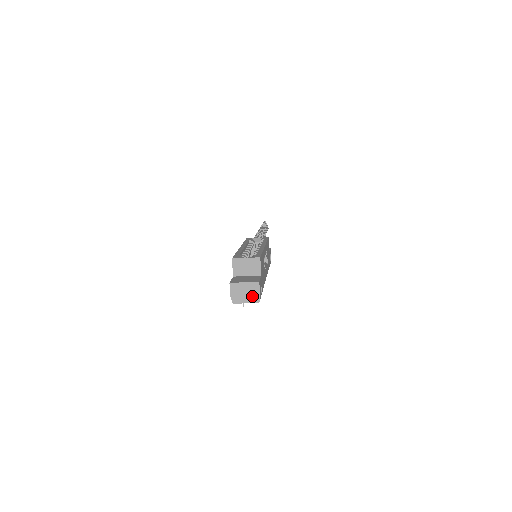
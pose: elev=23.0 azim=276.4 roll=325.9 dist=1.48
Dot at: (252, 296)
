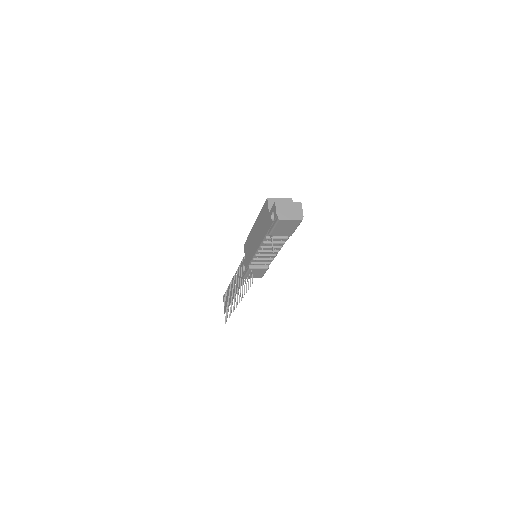
Dot at: (296, 214)
